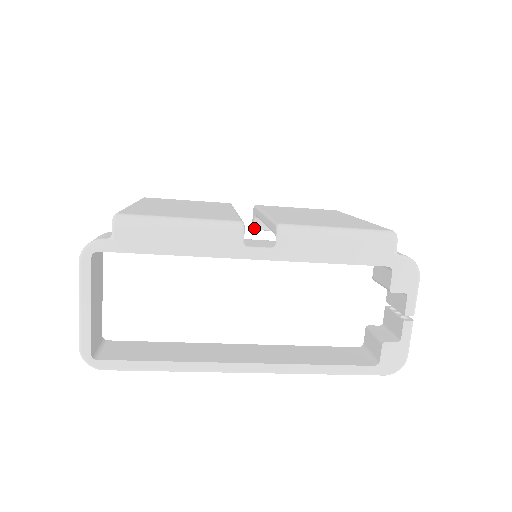
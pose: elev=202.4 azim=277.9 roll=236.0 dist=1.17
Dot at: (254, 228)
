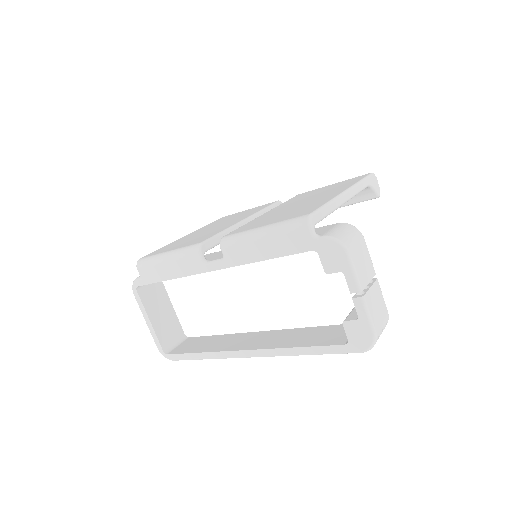
Dot at: occluded
